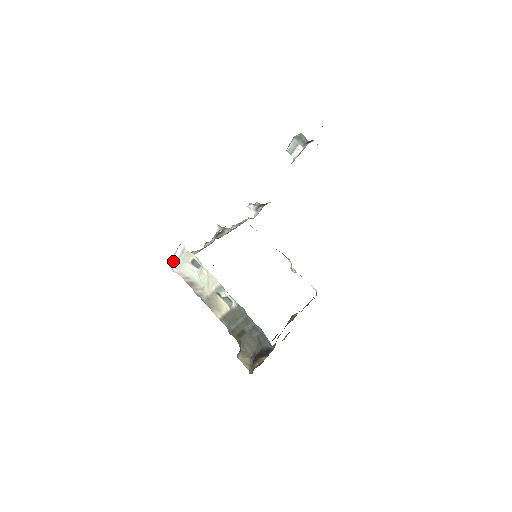
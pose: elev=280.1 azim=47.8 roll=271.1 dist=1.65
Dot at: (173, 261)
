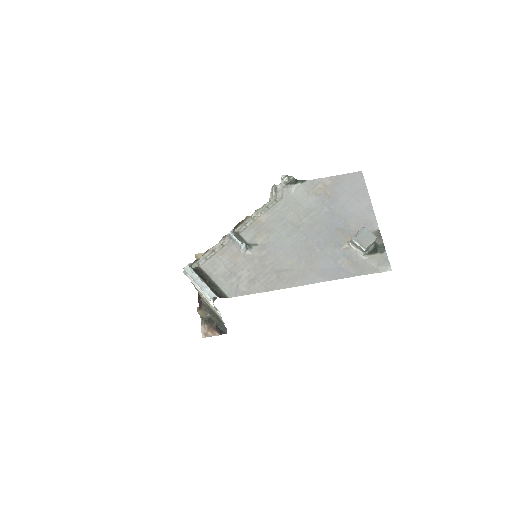
Dot at: (189, 276)
